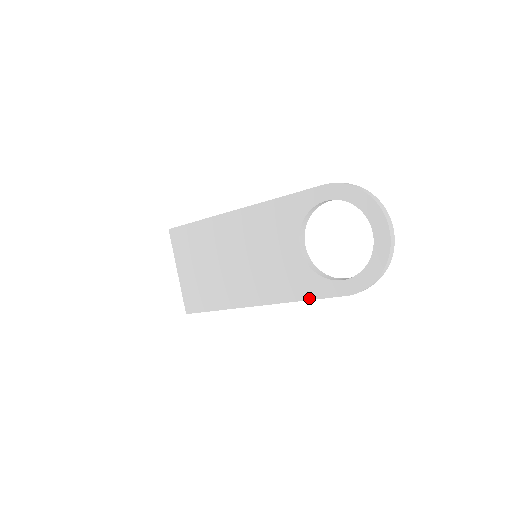
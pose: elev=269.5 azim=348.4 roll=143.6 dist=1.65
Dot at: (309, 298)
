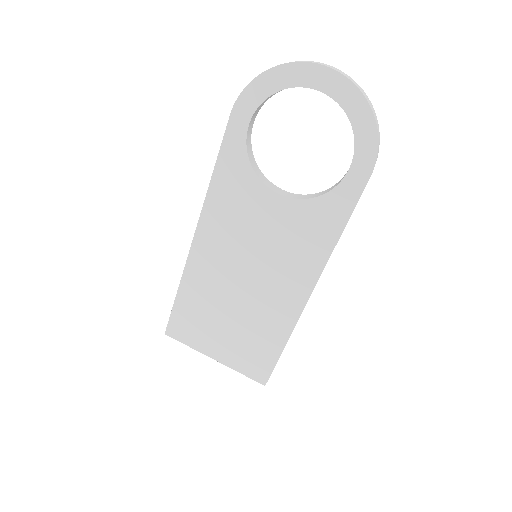
Dot at: (342, 226)
